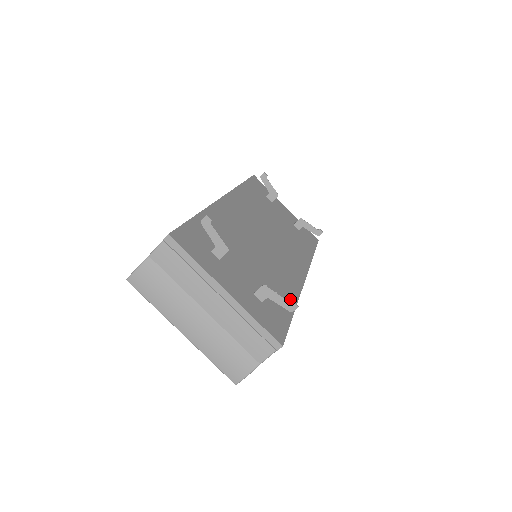
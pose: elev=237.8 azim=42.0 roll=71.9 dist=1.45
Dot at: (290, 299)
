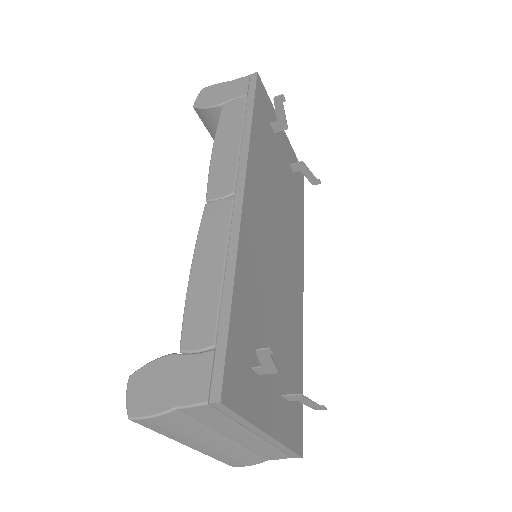
Dot at: (299, 352)
